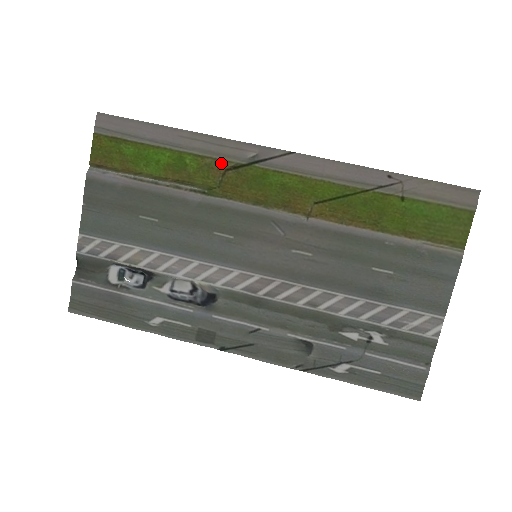
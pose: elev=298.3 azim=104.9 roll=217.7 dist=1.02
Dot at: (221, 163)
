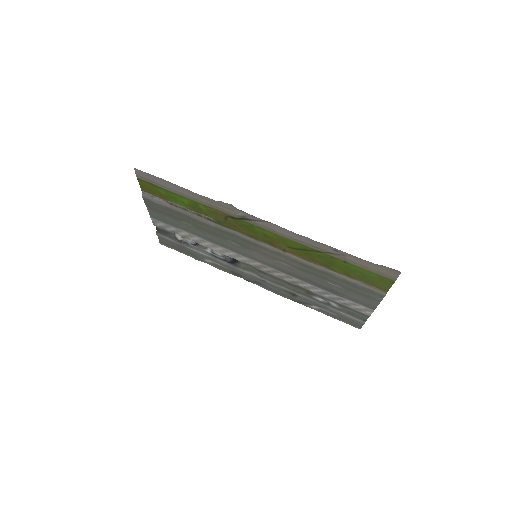
Dot at: (222, 213)
